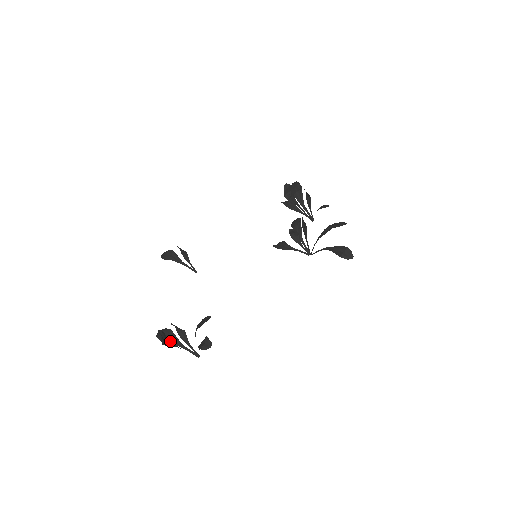
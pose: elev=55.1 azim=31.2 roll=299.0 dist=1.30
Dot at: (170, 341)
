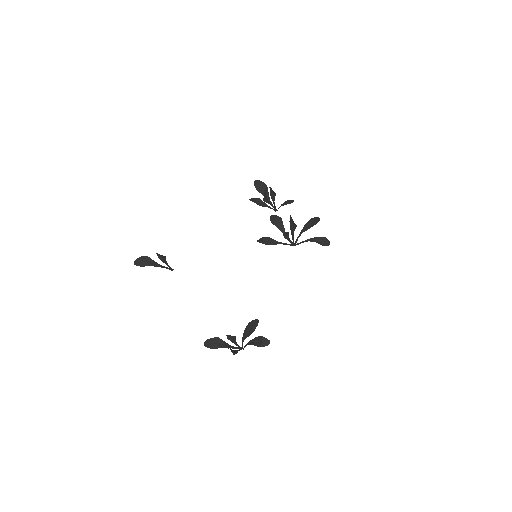
Dot at: (222, 347)
